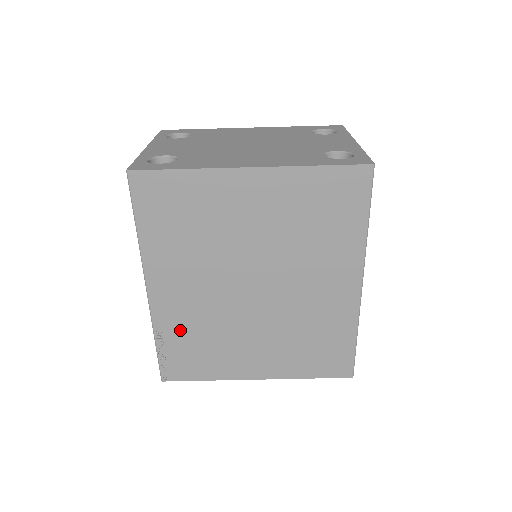
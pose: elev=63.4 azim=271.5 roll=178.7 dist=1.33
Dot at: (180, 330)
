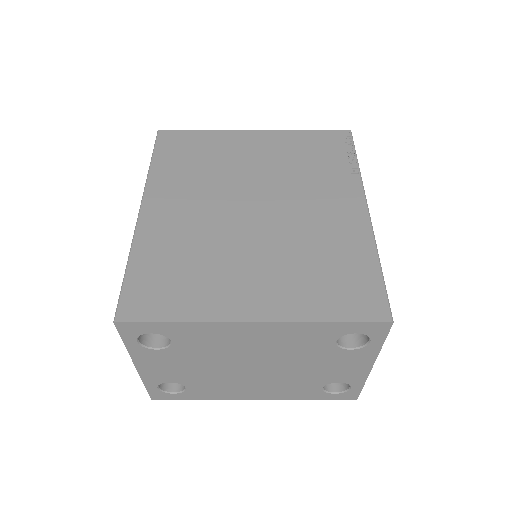
Dot at: occluded
